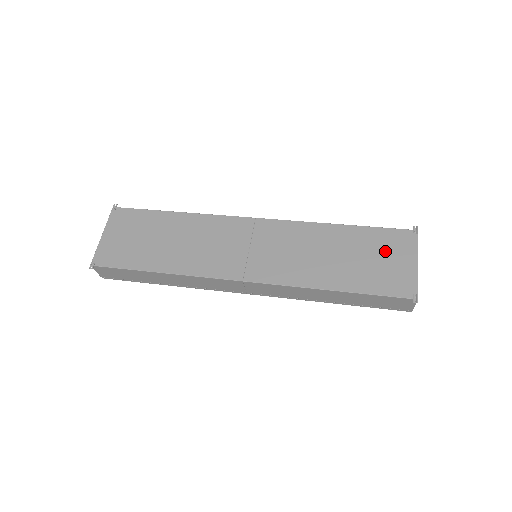
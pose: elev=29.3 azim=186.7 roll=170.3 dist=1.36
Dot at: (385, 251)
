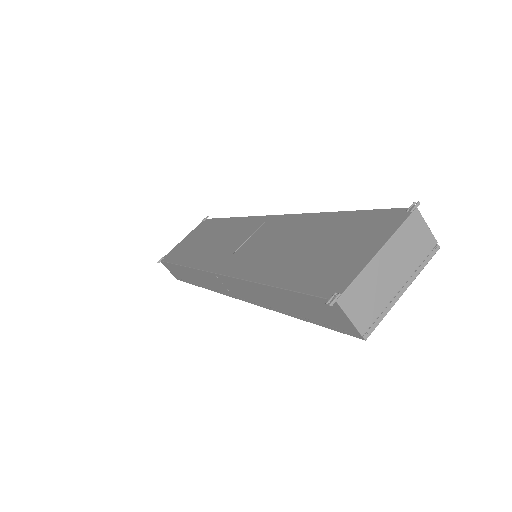
Dot at: (352, 238)
